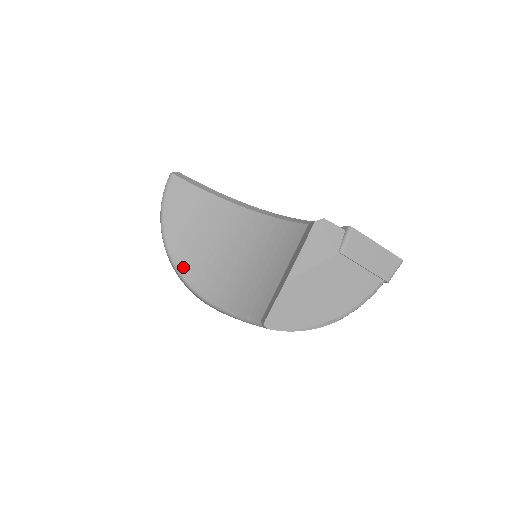
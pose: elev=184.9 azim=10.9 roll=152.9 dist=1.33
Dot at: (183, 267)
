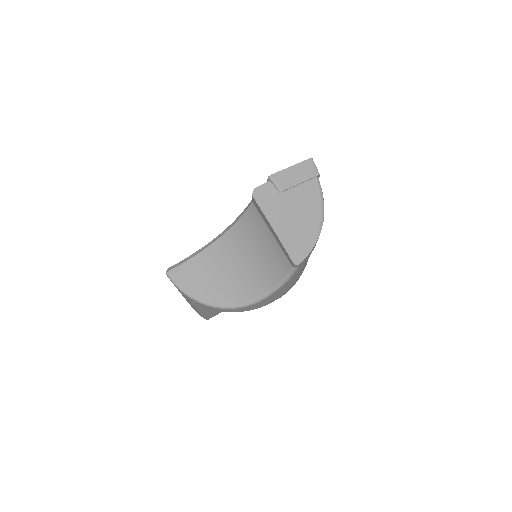
Dot at: (230, 302)
